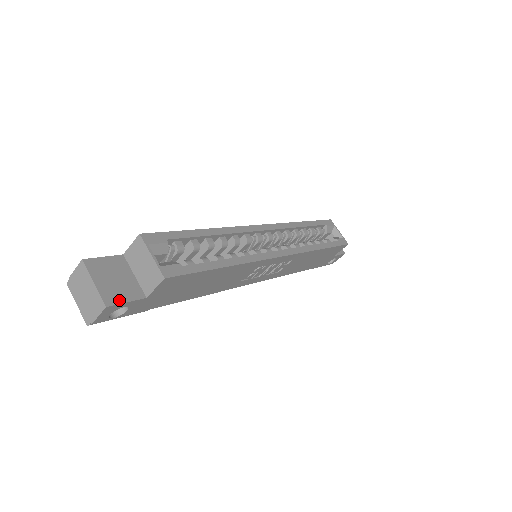
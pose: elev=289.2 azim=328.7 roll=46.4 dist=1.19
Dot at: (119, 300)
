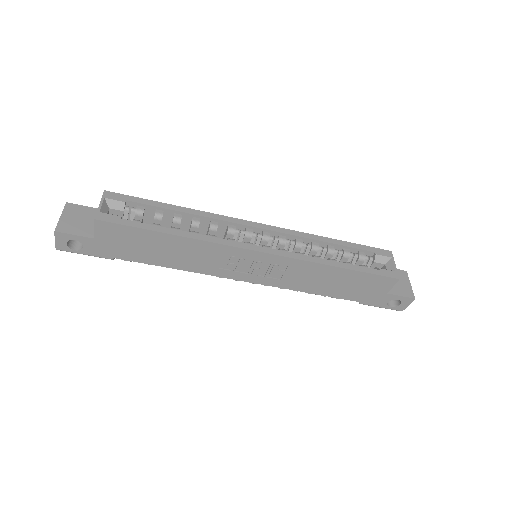
Dot at: (69, 231)
